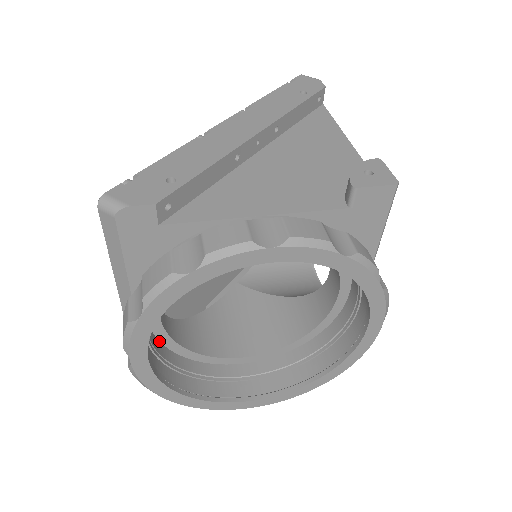
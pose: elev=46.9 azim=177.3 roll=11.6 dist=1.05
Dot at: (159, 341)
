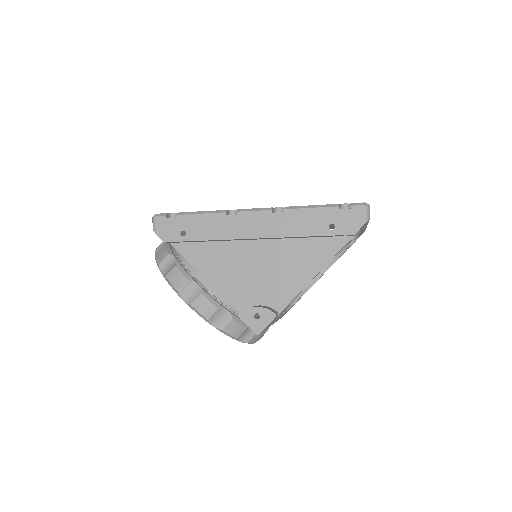
Dot at: occluded
